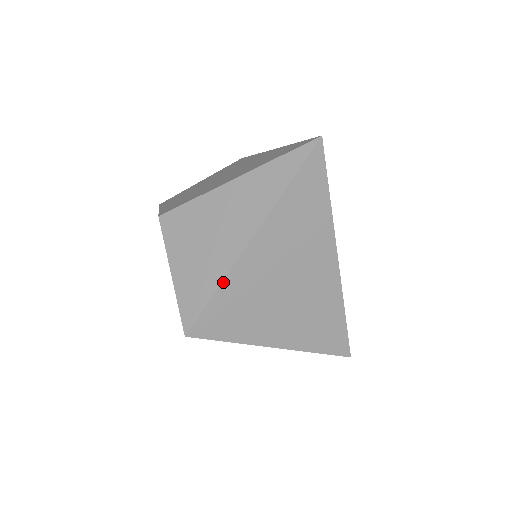
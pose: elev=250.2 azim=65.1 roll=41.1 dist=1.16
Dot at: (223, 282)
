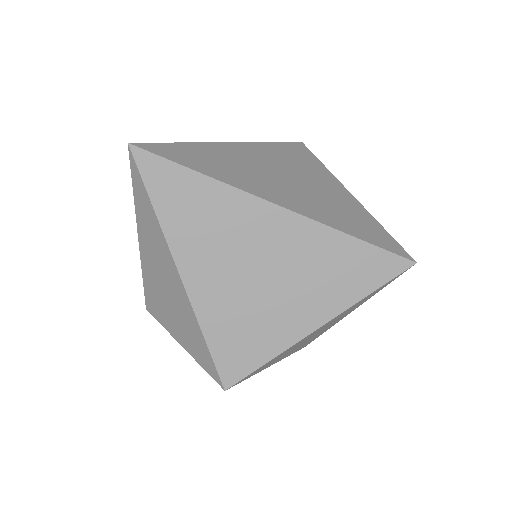
Dot at: (200, 325)
